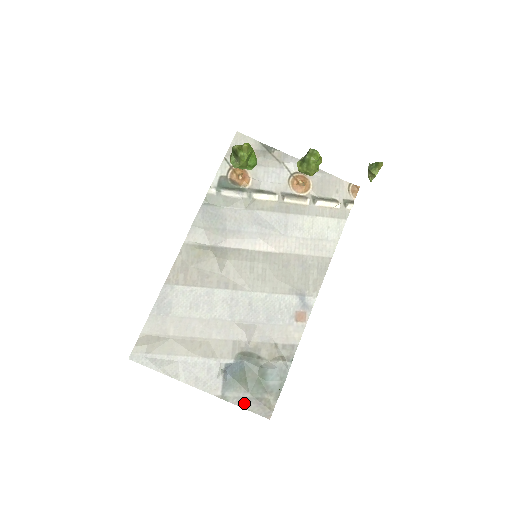
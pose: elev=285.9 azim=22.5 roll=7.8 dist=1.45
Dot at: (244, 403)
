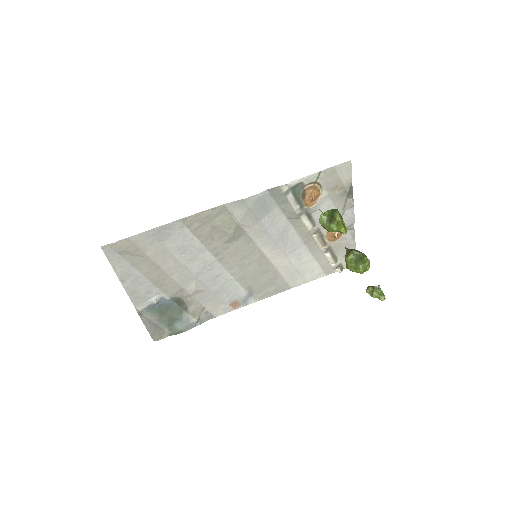
Dot at: (149, 324)
